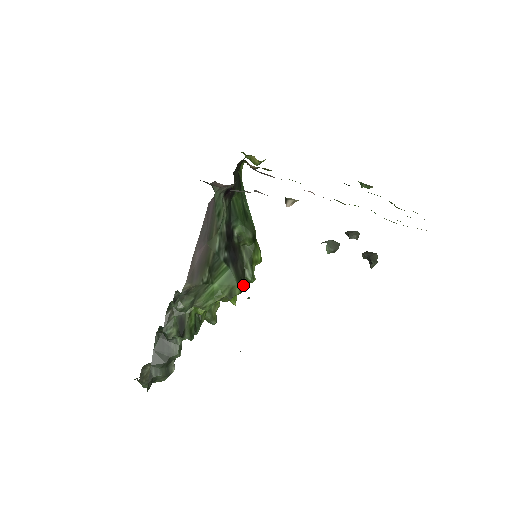
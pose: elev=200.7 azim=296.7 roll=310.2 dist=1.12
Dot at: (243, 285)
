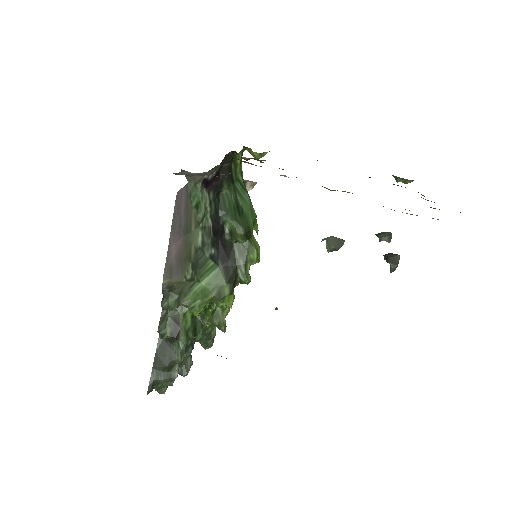
Dot at: occluded
